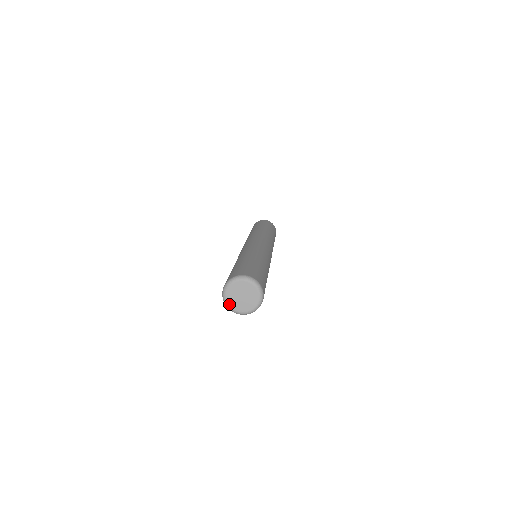
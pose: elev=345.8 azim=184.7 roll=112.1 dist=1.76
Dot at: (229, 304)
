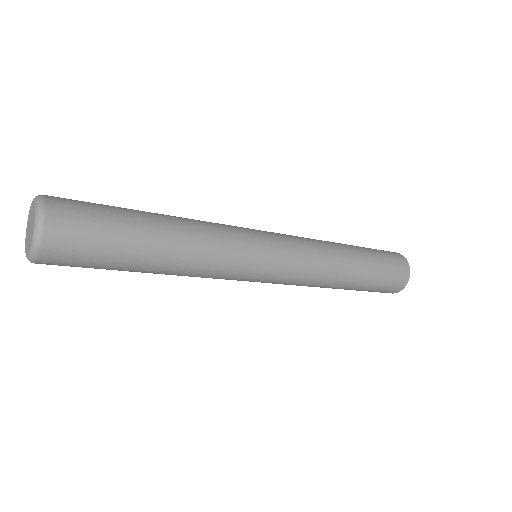
Dot at: (26, 253)
